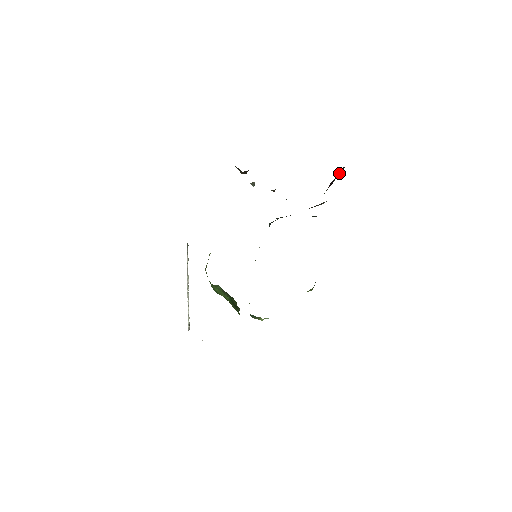
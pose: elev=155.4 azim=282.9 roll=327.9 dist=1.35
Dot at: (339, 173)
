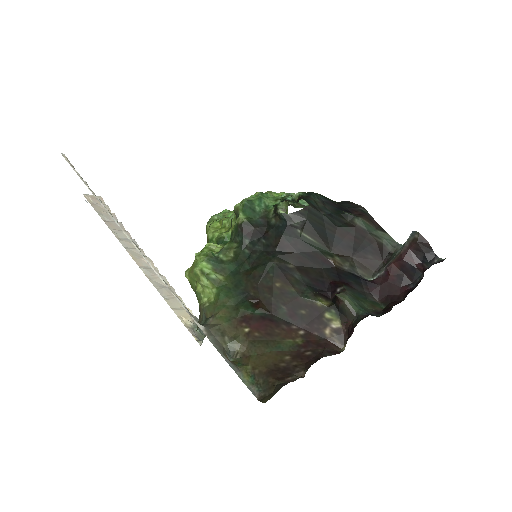
Dot at: (420, 250)
